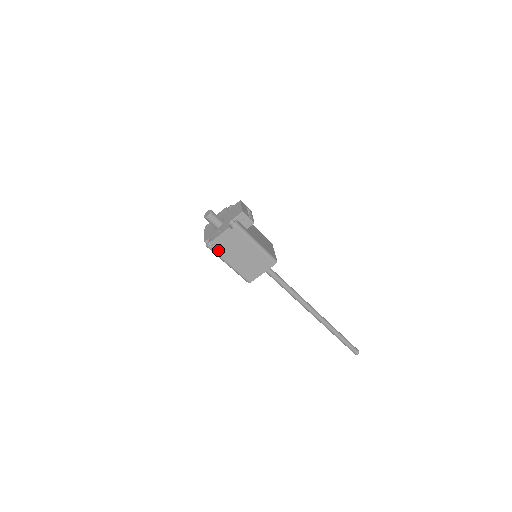
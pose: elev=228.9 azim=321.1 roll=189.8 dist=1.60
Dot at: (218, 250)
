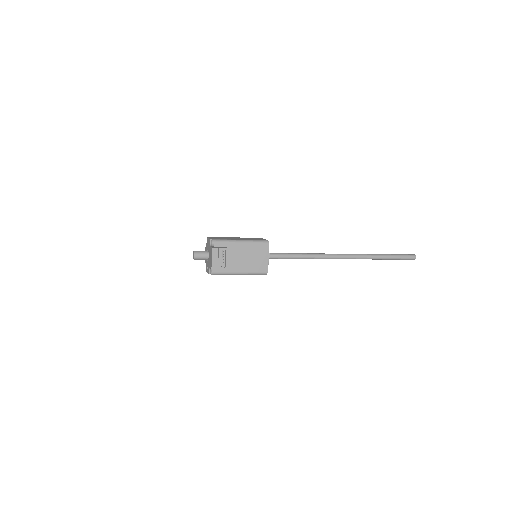
Dot at: occluded
